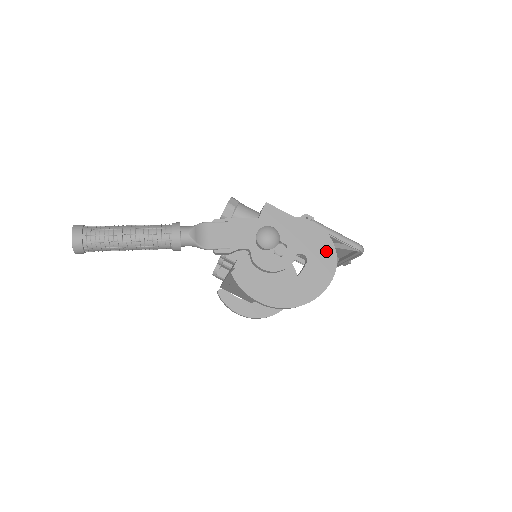
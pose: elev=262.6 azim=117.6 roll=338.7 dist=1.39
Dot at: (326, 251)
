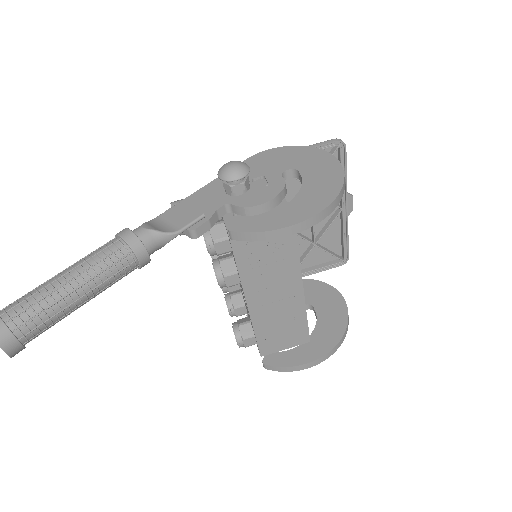
Dot at: (307, 154)
